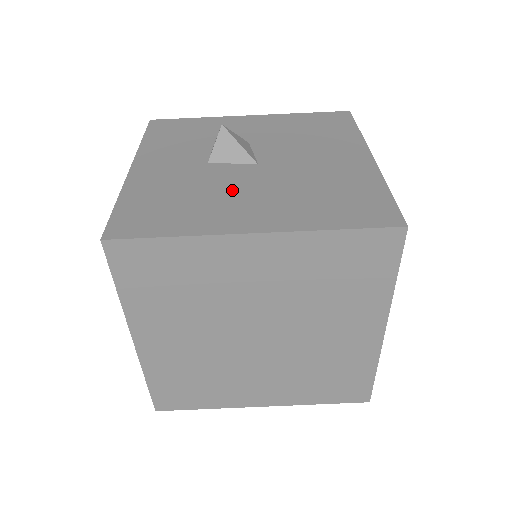
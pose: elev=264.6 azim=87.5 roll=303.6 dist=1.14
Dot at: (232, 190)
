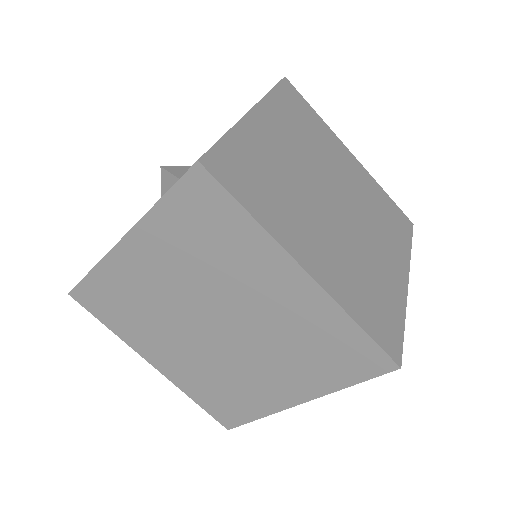
Dot at: occluded
